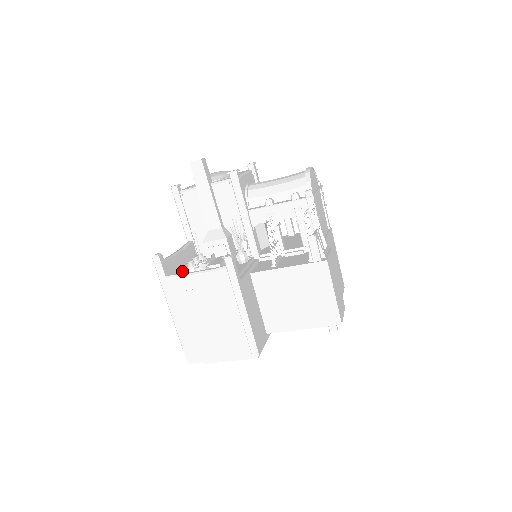
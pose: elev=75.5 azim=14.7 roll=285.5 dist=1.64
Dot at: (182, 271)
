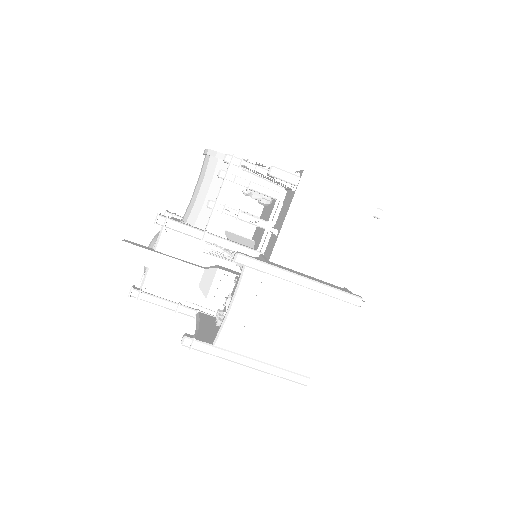
Dot at: occluded
